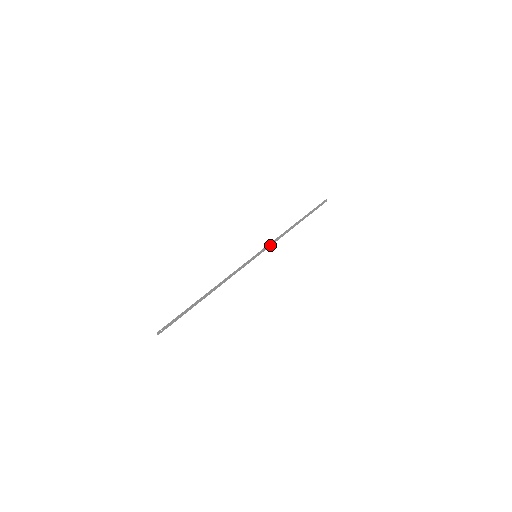
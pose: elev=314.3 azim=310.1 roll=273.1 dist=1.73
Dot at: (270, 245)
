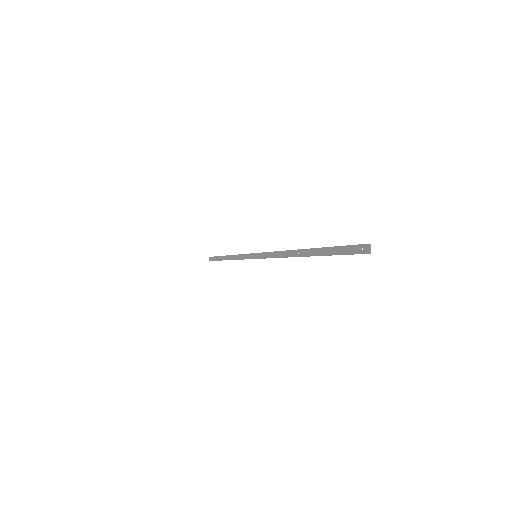
Dot at: (244, 258)
